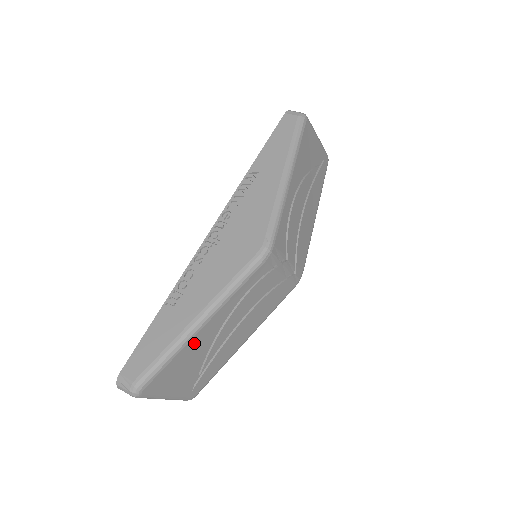
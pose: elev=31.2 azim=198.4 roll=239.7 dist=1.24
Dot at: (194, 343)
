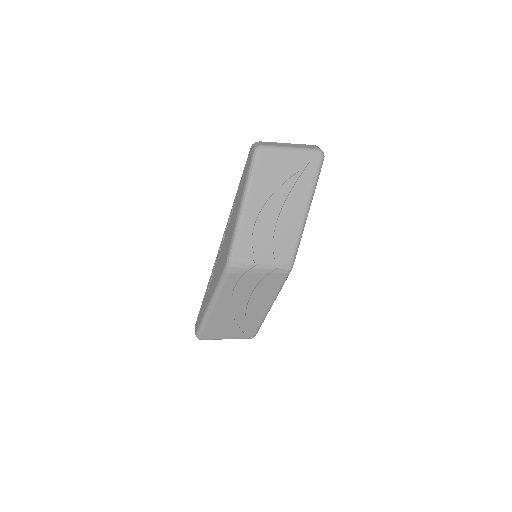
Dot at: (215, 316)
